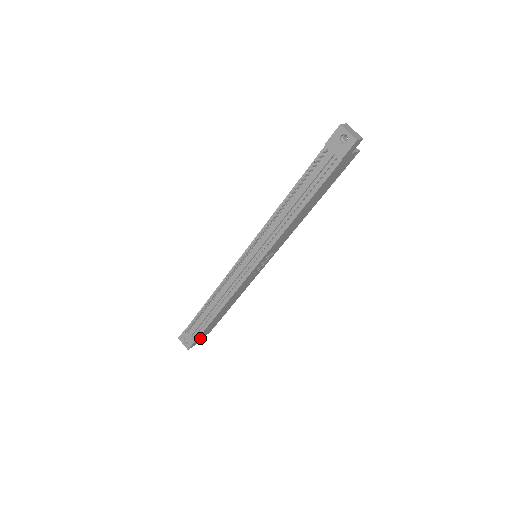
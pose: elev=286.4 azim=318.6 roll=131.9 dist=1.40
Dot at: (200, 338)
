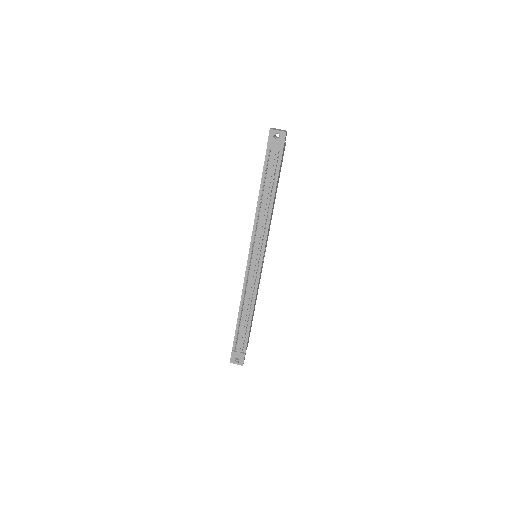
Dot at: occluded
